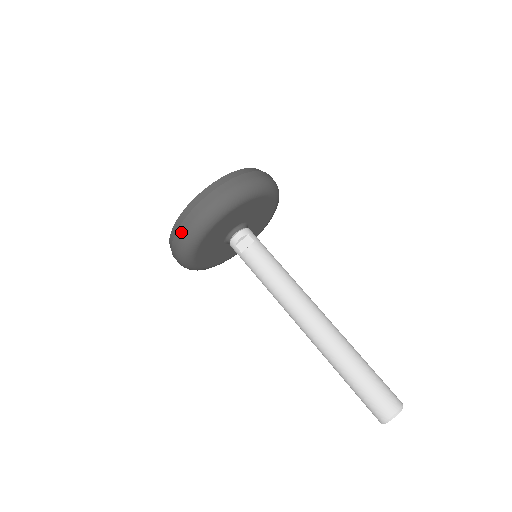
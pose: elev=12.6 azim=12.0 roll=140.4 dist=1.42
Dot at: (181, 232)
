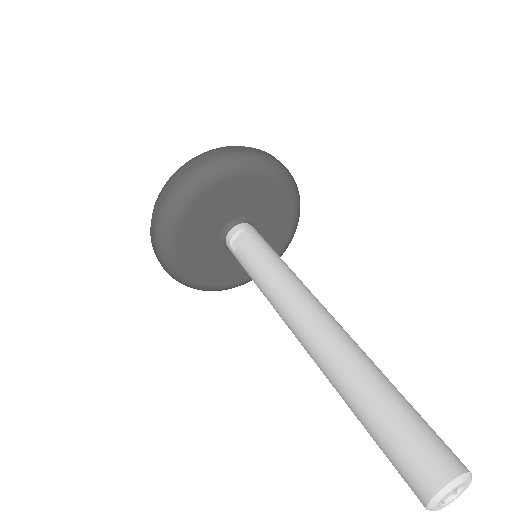
Dot at: (152, 230)
